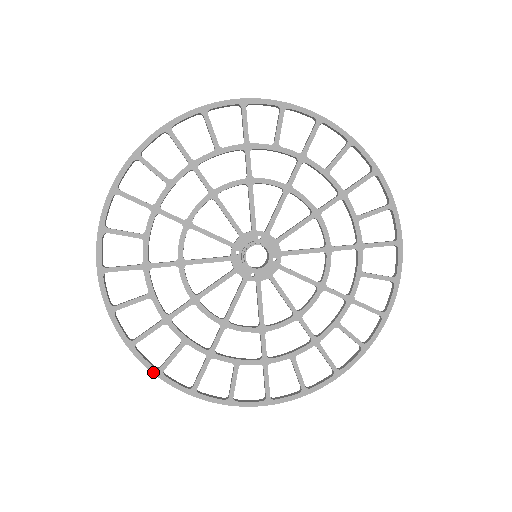
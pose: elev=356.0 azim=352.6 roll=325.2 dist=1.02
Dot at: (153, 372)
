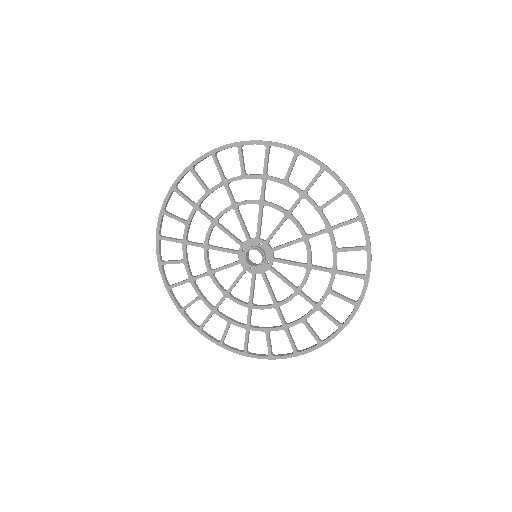
Dot at: (178, 309)
